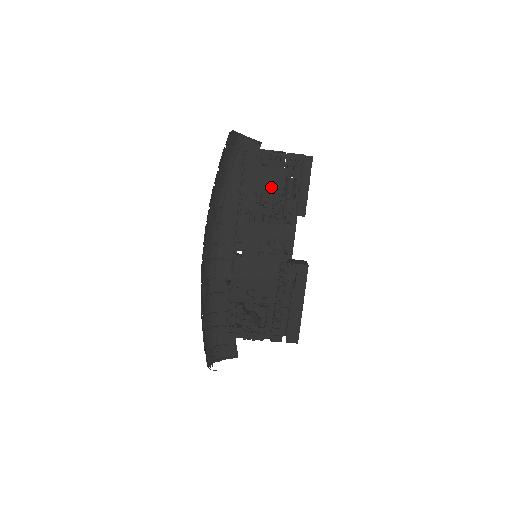
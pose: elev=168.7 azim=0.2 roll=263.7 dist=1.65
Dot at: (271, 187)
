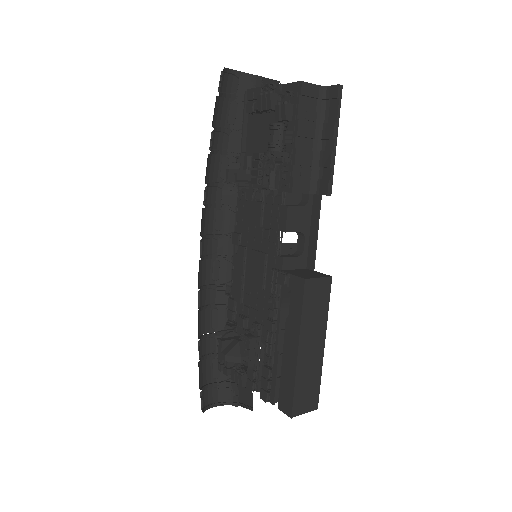
Dot at: (266, 145)
